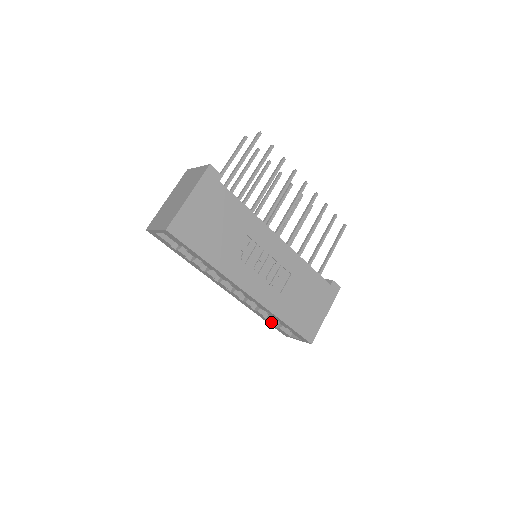
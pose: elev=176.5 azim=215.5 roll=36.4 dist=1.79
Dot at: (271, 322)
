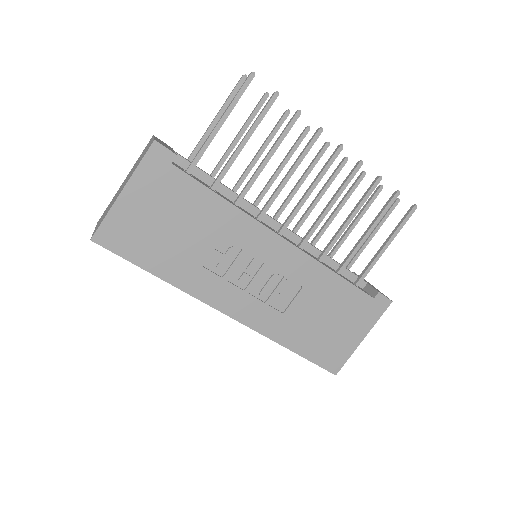
Dot at: occluded
